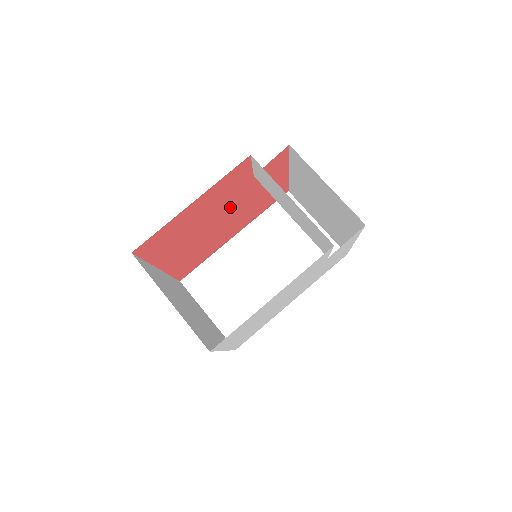
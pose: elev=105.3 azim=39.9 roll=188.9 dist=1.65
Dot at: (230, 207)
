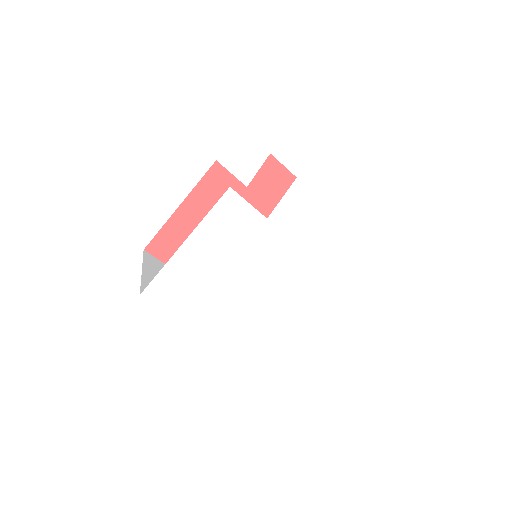
Dot at: occluded
